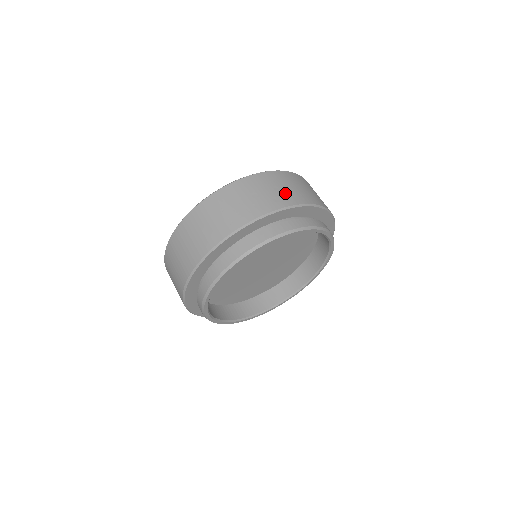
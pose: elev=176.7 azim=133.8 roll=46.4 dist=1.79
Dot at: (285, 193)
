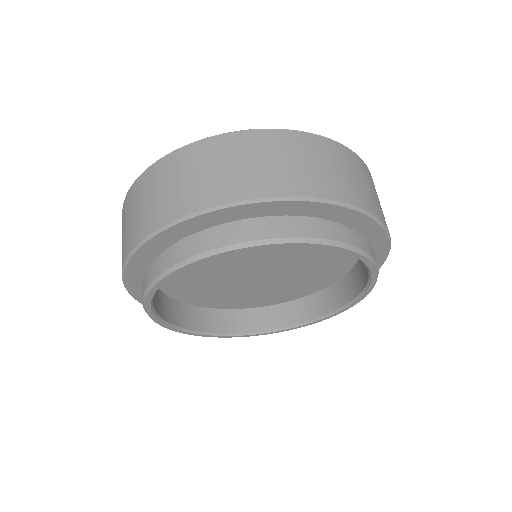
Dot at: (372, 197)
